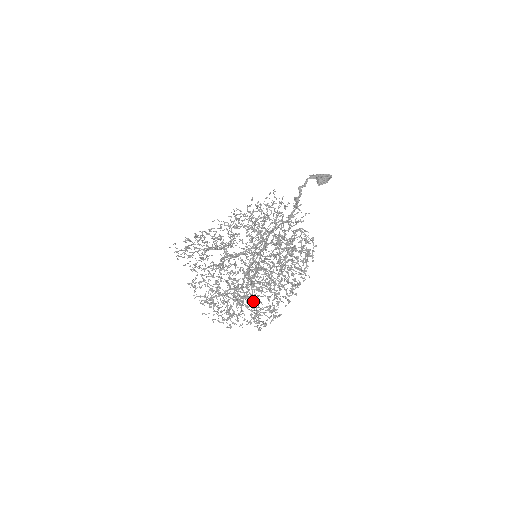
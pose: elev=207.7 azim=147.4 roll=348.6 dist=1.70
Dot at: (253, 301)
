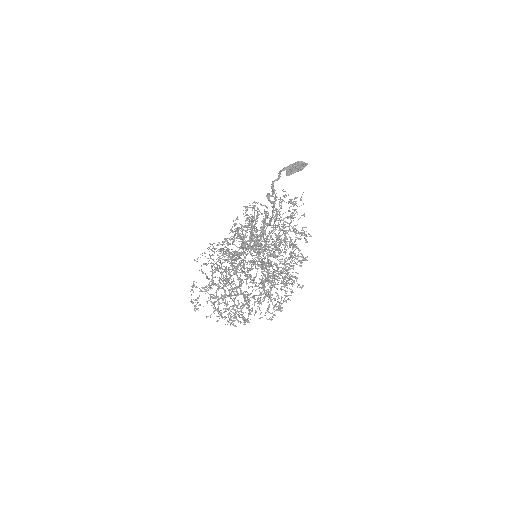
Dot at: occluded
